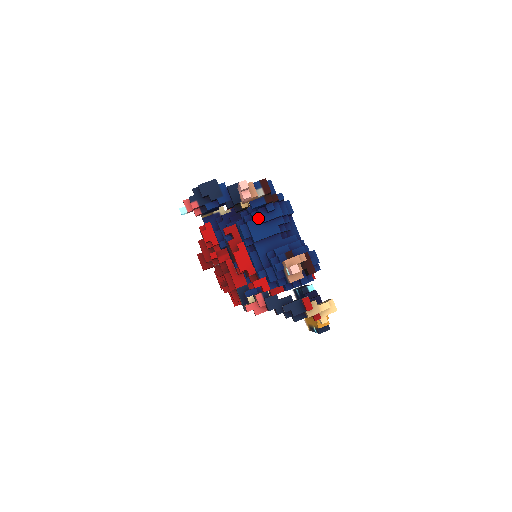
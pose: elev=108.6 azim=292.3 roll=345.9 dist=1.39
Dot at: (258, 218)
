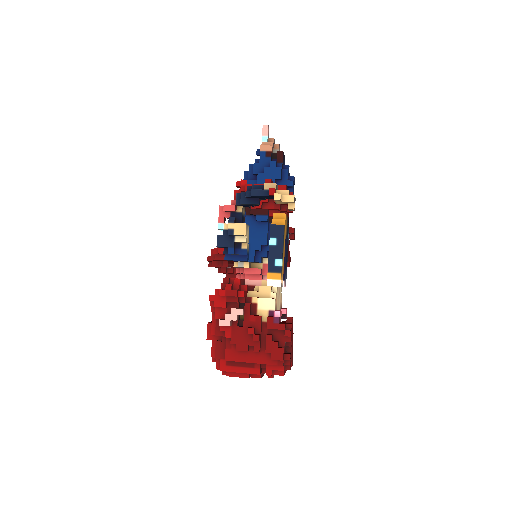
Dot at: occluded
